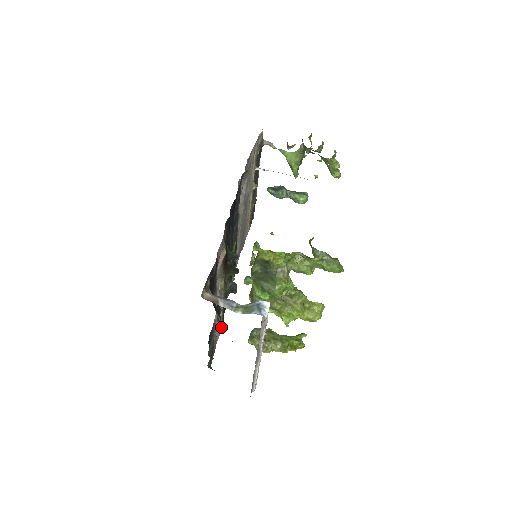
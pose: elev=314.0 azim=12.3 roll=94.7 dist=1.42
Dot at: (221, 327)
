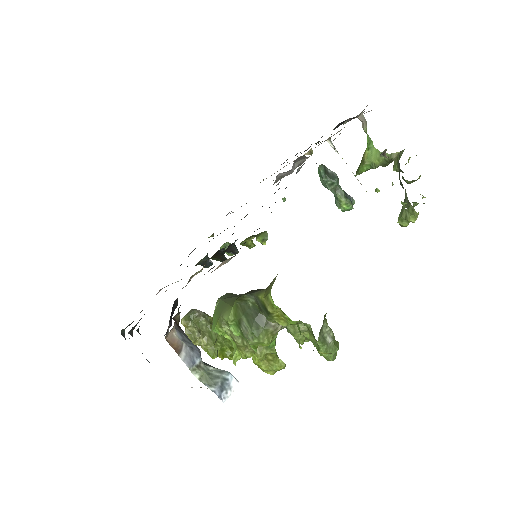
Dot at: (164, 287)
